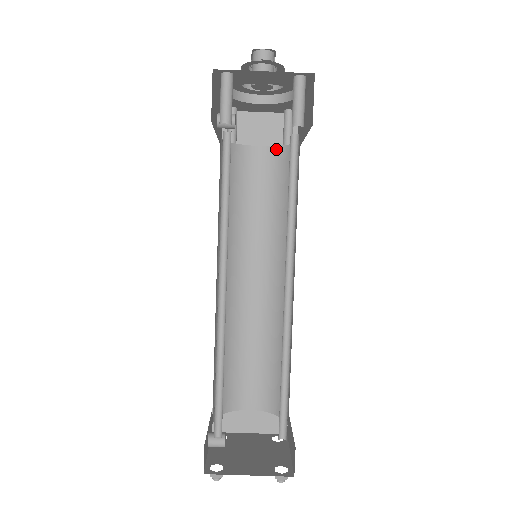
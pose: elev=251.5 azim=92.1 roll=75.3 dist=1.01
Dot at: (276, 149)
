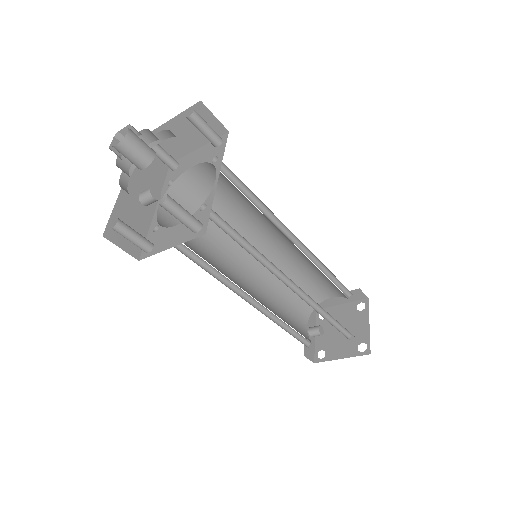
Dot at: (207, 165)
